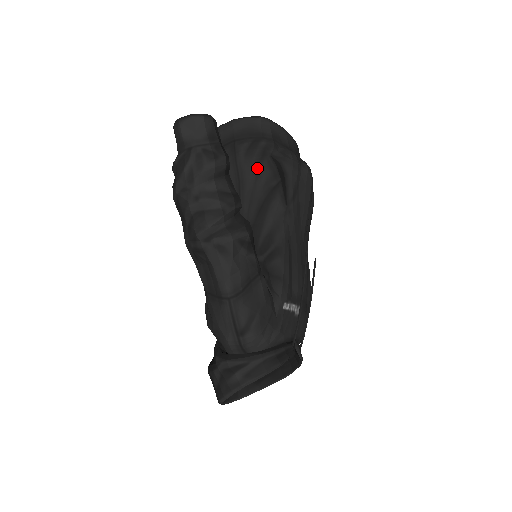
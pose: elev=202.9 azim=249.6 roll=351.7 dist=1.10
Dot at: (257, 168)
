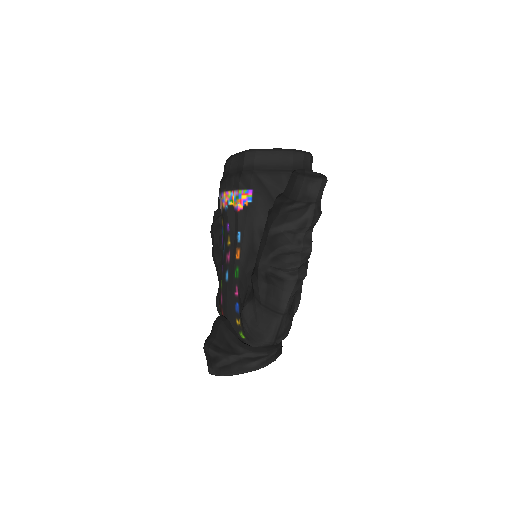
Dot at: occluded
